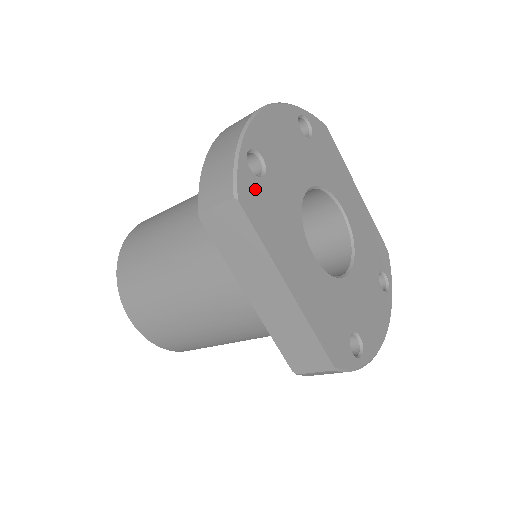
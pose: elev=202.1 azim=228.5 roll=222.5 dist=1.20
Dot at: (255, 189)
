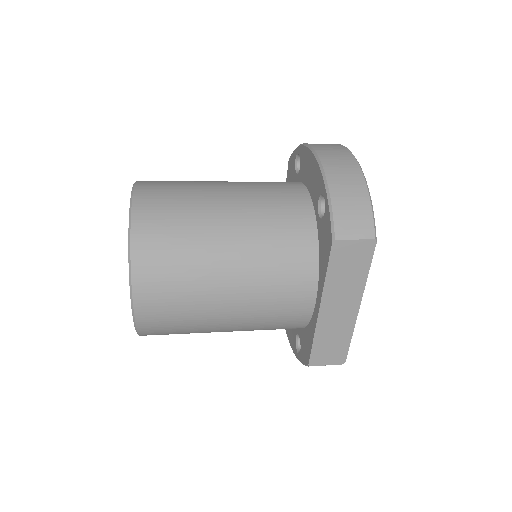
Dot at: occluded
